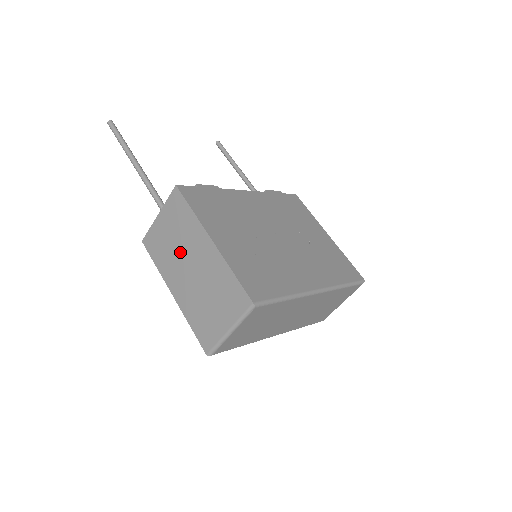
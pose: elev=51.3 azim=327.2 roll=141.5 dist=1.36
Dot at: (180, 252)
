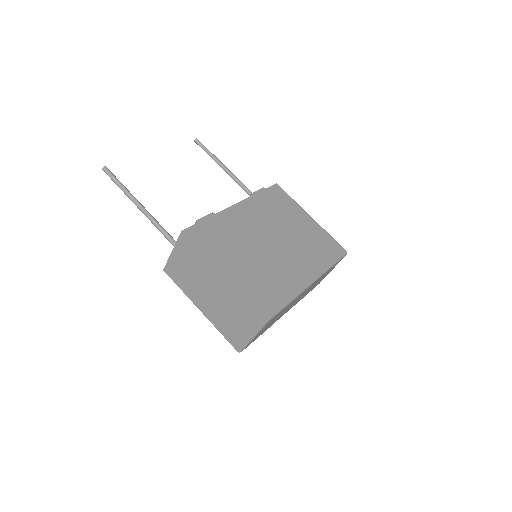
Dot at: (198, 281)
